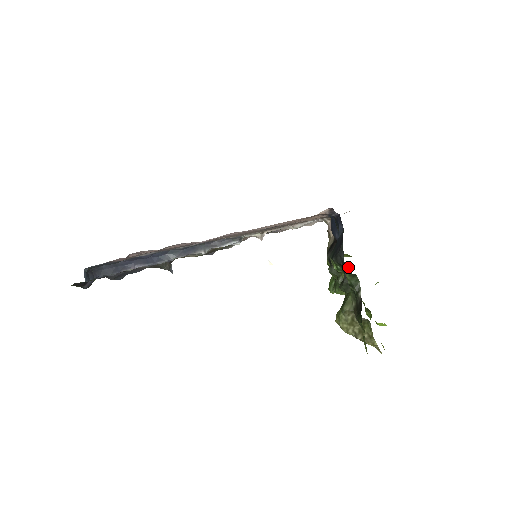
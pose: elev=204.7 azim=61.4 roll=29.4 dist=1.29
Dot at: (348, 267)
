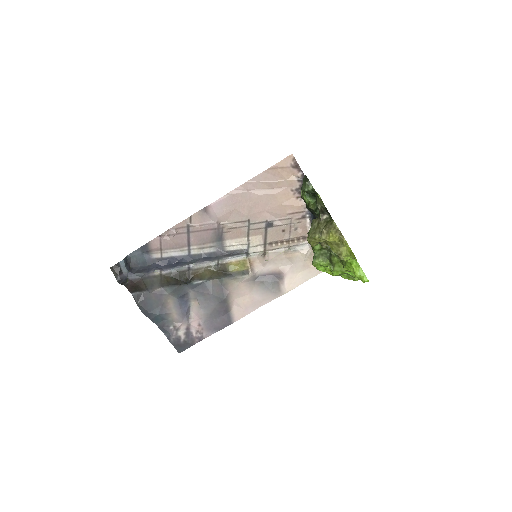
Dot at: occluded
